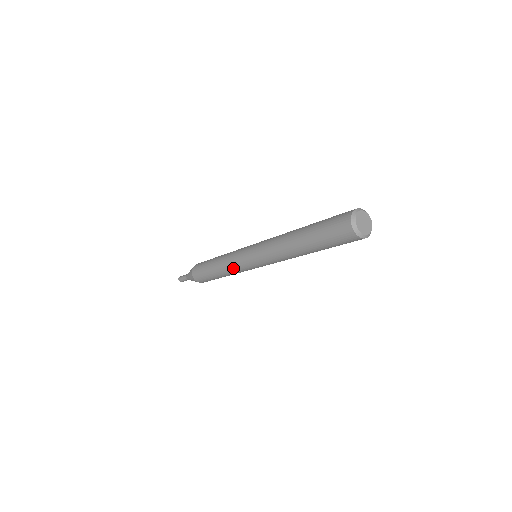
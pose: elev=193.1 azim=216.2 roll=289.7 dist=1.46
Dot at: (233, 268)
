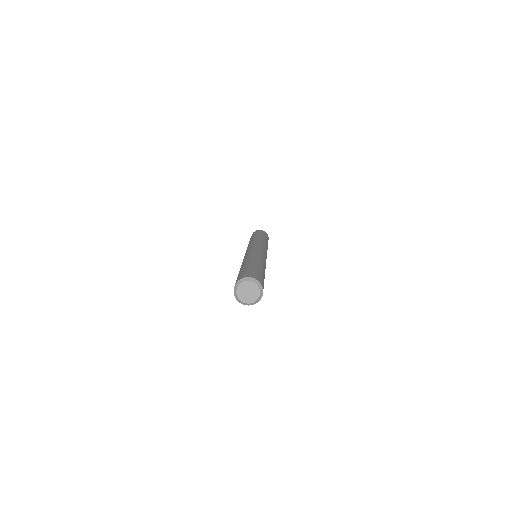
Dot at: occluded
